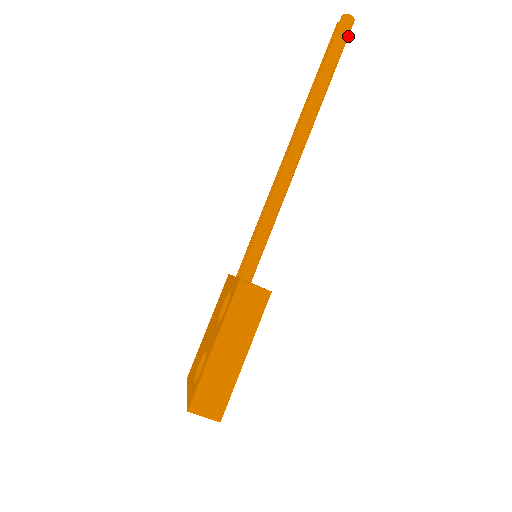
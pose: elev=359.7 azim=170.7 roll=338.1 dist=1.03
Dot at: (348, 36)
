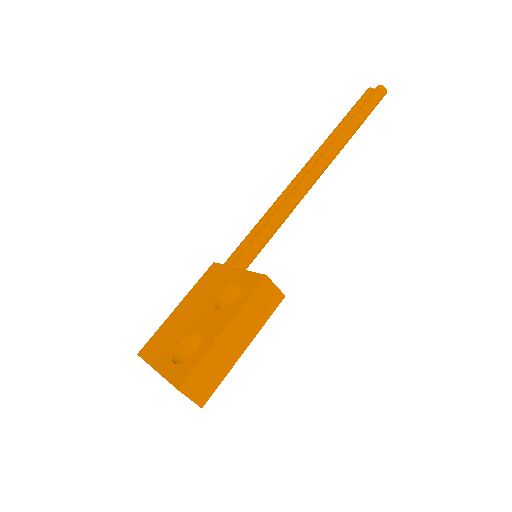
Dot at: occluded
